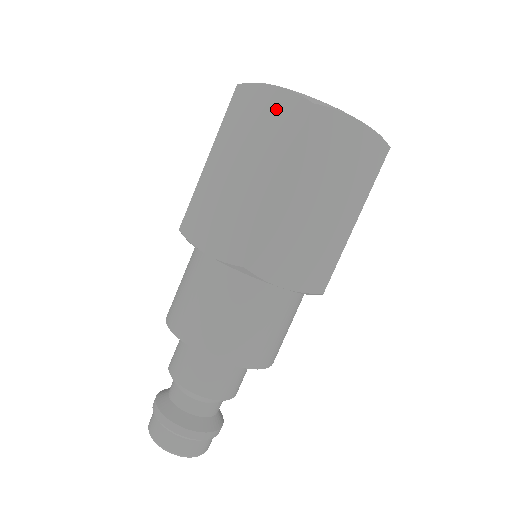
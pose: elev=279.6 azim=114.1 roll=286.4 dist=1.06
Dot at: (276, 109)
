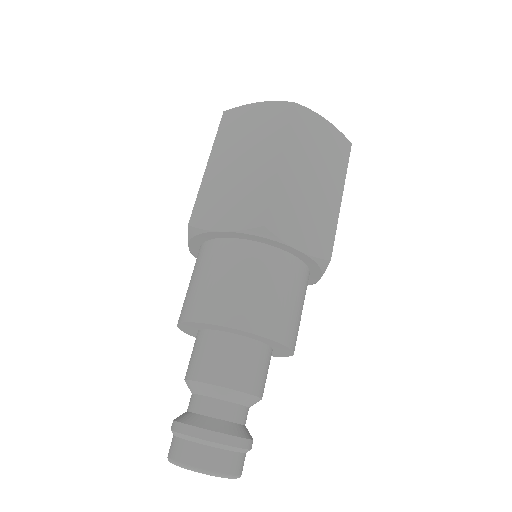
Dot at: (263, 115)
